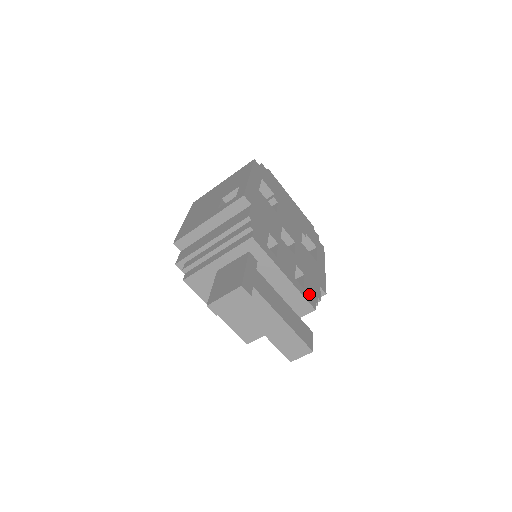
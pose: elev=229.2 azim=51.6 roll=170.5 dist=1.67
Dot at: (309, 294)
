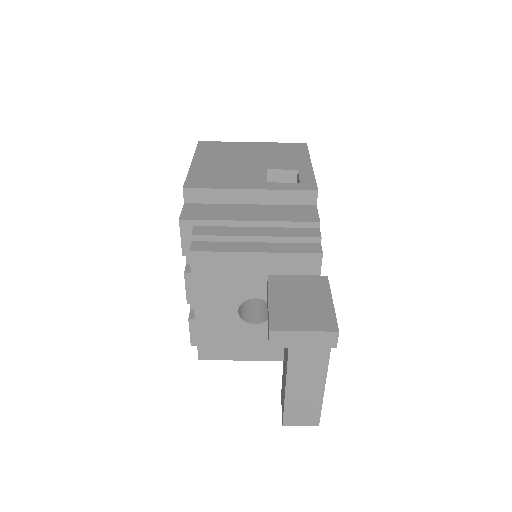
Dot at: occluded
